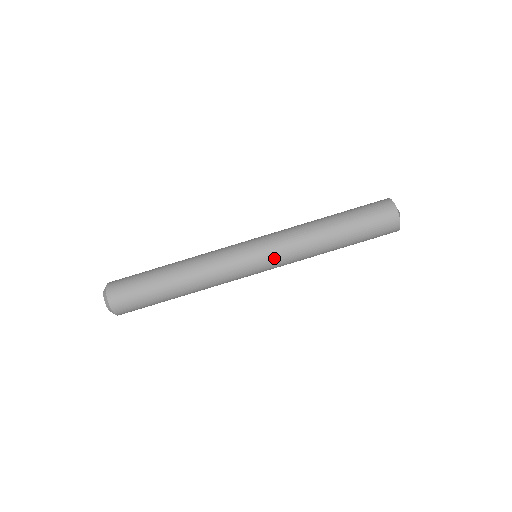
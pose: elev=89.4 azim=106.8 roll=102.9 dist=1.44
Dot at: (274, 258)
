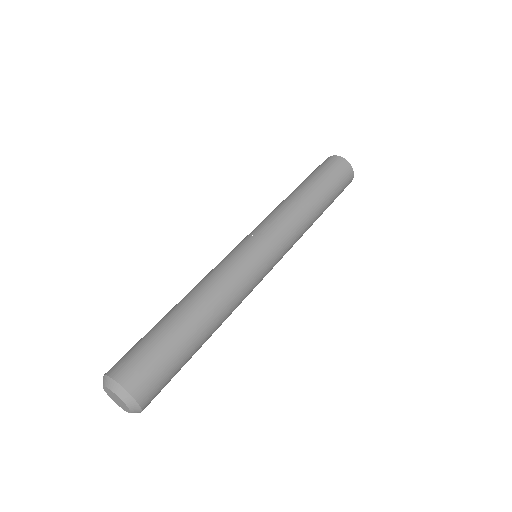
Dot at: (283, 249)
